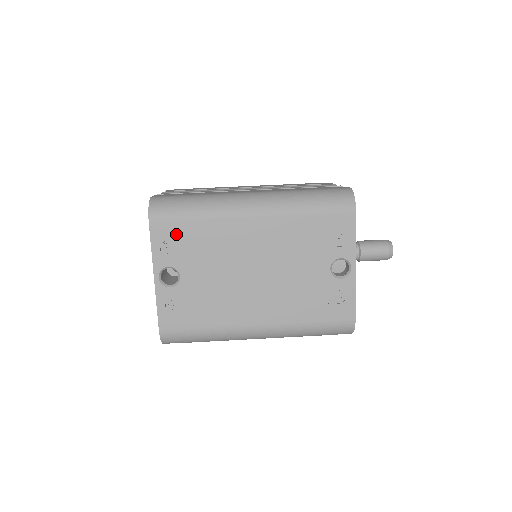
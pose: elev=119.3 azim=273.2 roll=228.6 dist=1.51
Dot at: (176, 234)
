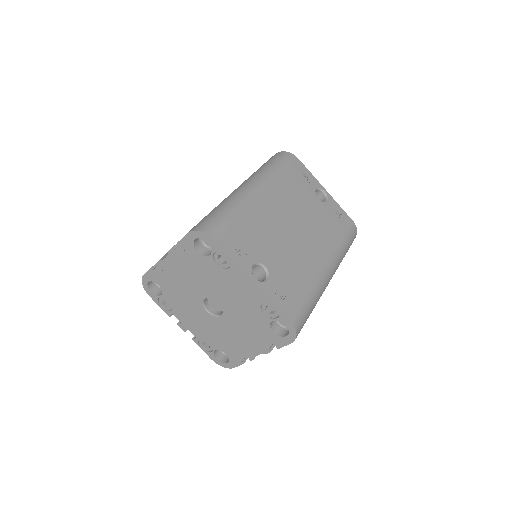
Dot at: (236, 236)
